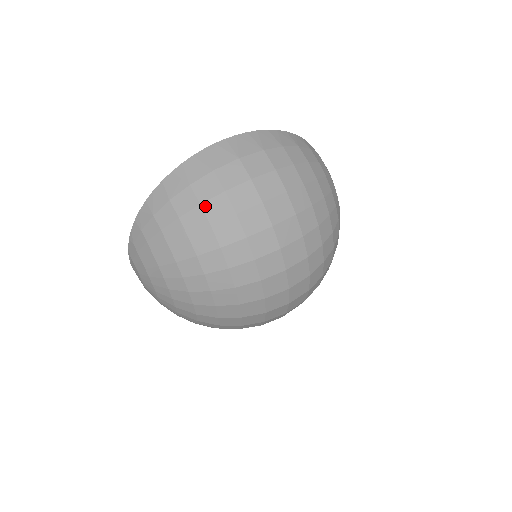
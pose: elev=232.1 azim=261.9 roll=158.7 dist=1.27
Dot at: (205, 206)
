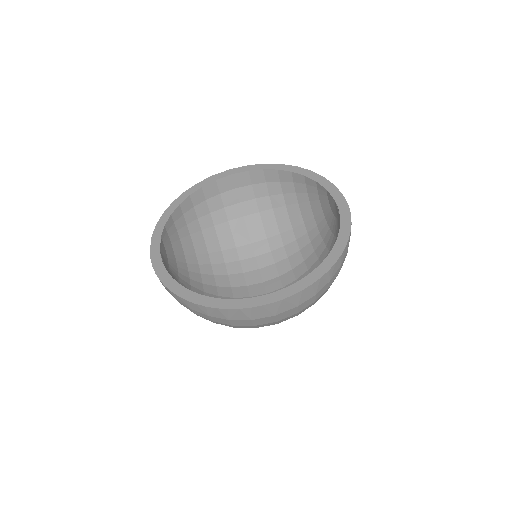
Dot at: (235, 326)
